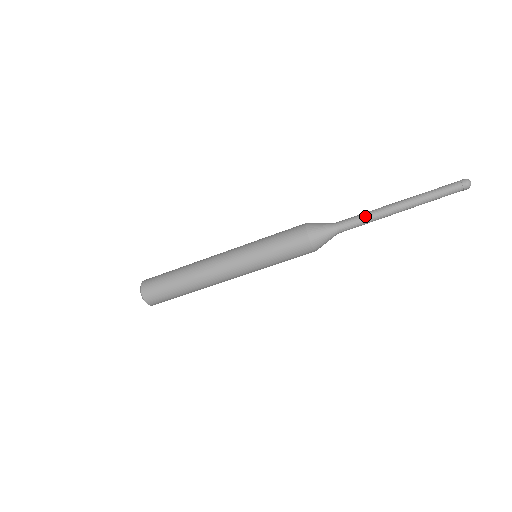
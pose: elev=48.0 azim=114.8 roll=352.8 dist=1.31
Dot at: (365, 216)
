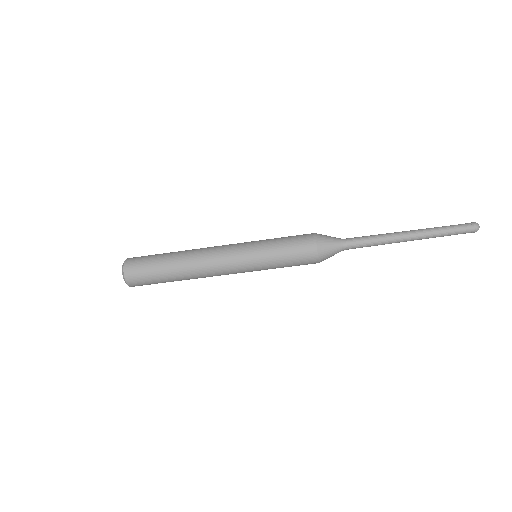
Dot at: (376, 239)
